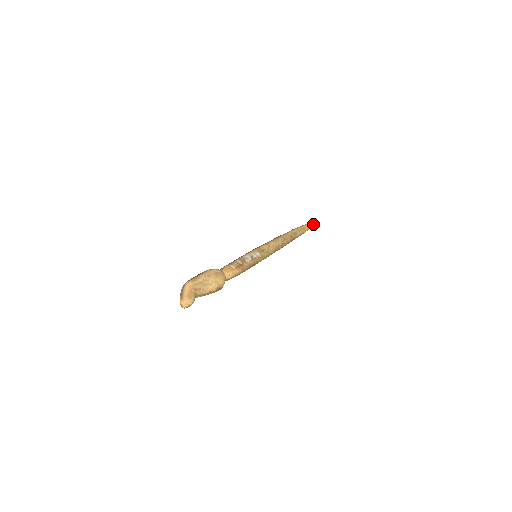
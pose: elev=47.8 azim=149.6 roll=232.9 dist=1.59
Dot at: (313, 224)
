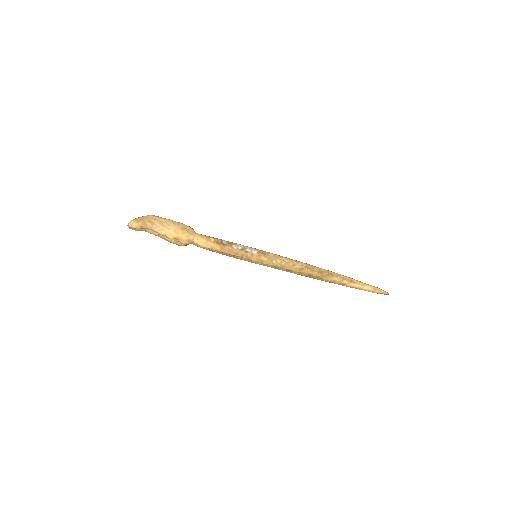
Dot at: (374, 289)
